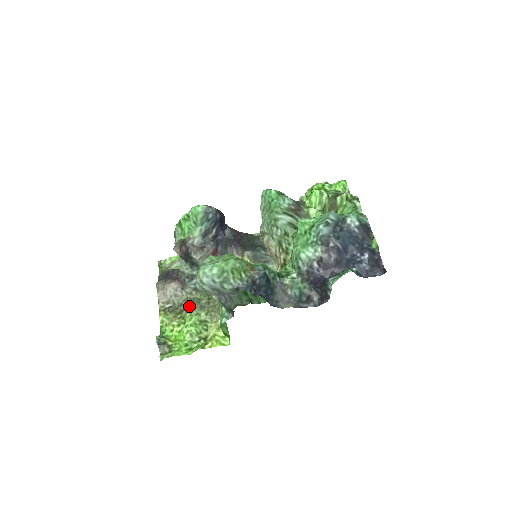
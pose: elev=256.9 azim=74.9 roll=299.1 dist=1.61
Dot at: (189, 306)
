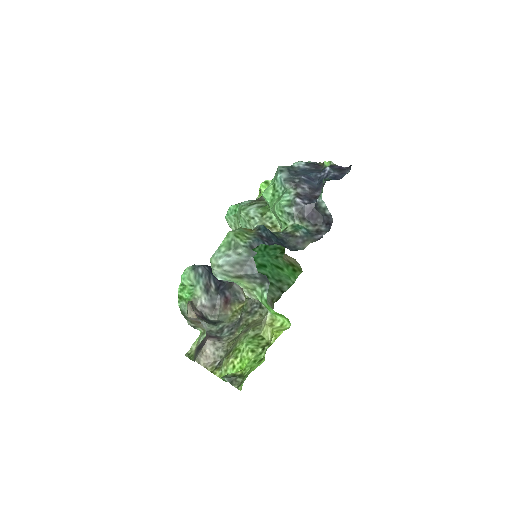
Dot at: (234, 342)
